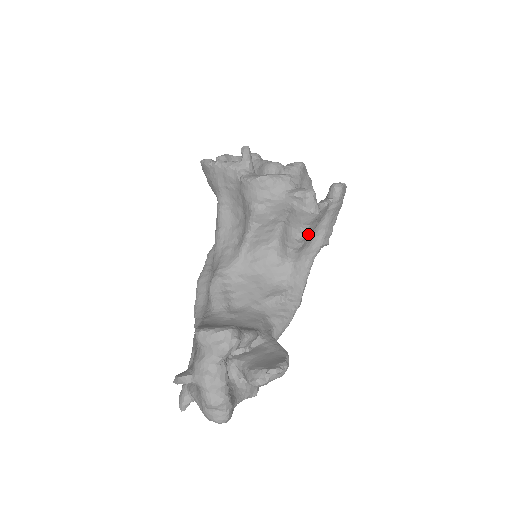
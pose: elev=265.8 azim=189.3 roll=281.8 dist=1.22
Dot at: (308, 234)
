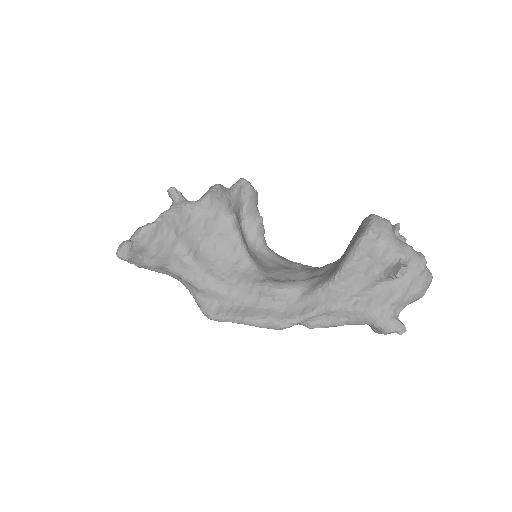
Dot at: occluded
